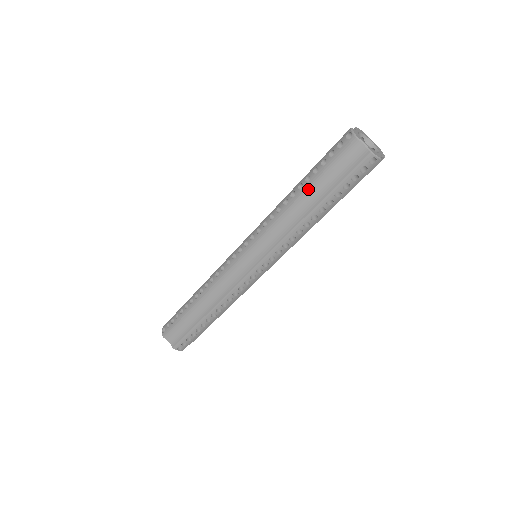
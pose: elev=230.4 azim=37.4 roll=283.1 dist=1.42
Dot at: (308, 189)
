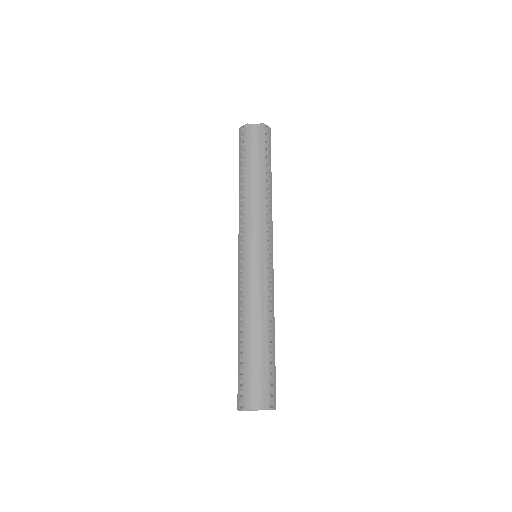
Dot at: occluded
